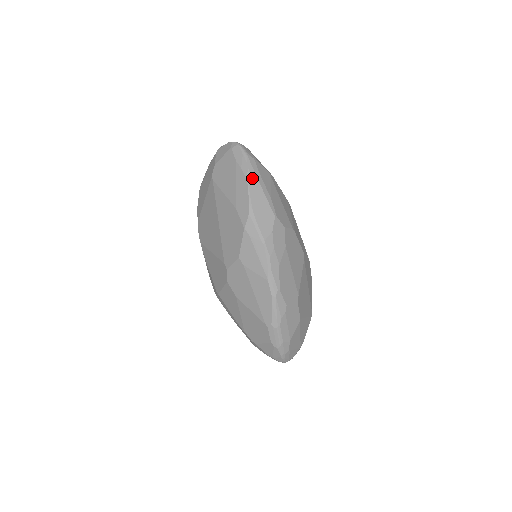
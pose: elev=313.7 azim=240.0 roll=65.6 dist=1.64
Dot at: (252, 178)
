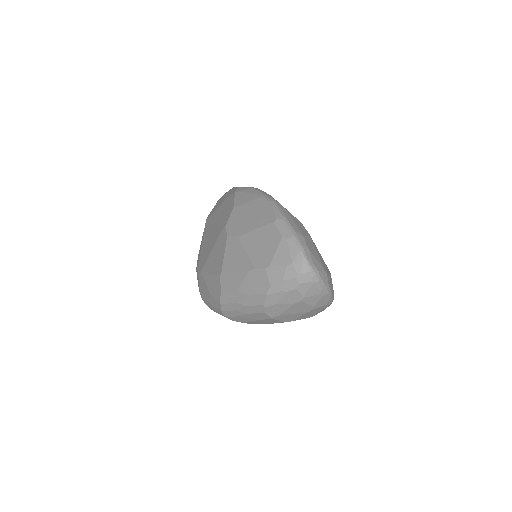
Dot at: occluded
